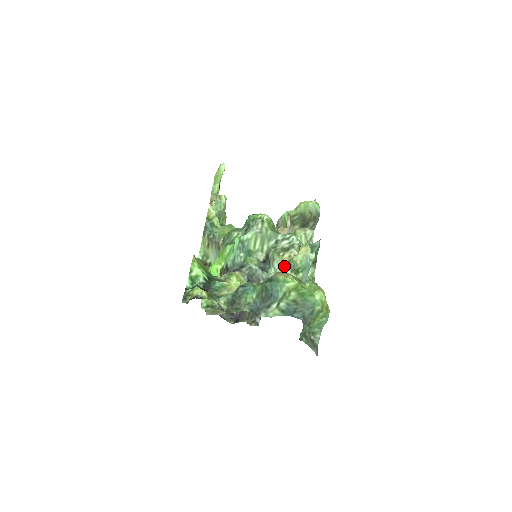
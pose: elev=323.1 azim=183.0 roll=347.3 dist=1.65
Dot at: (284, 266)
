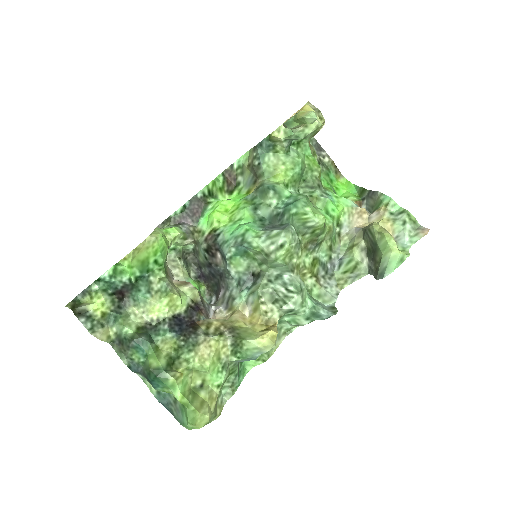
Dot at: (226, 337)
